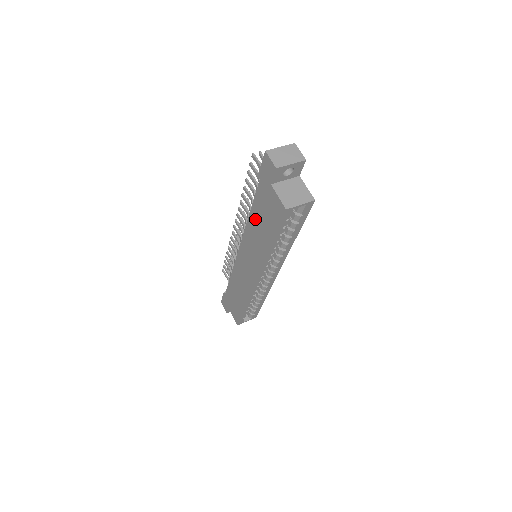
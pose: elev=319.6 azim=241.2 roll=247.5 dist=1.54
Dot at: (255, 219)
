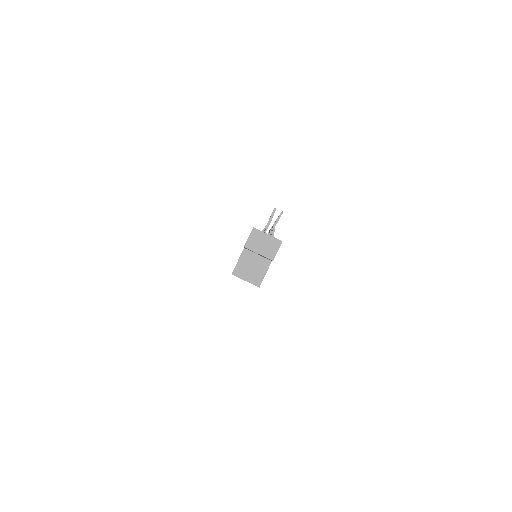
Dot at: occluded
